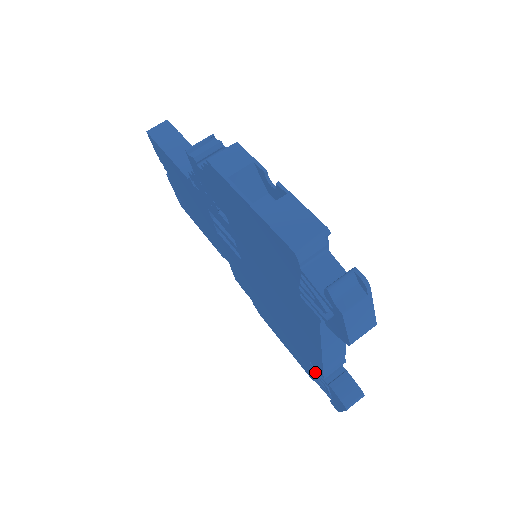
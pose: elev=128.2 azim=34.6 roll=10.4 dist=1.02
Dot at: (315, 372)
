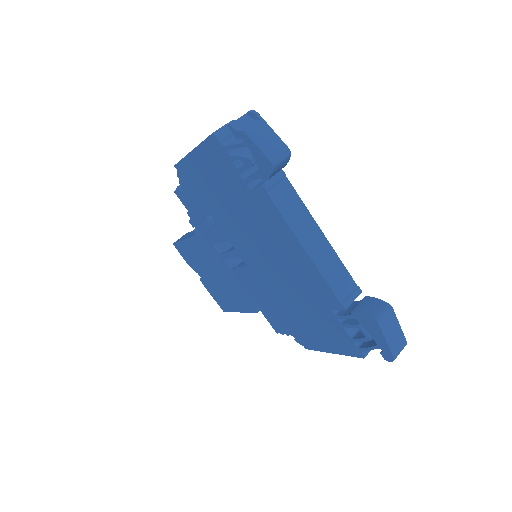
Dot at: (345, 324)
